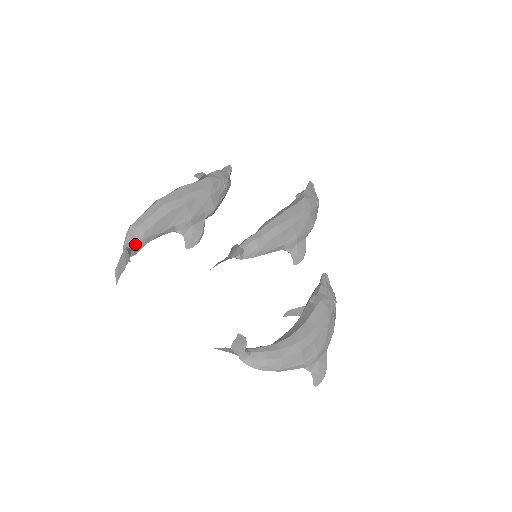
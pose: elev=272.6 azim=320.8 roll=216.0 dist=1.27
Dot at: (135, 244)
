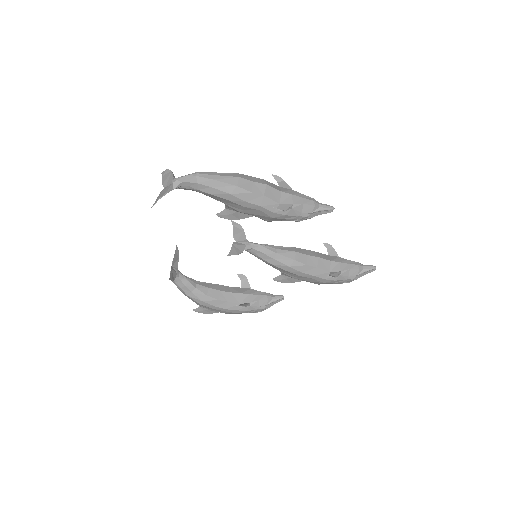
Dot at: (184, 186)
